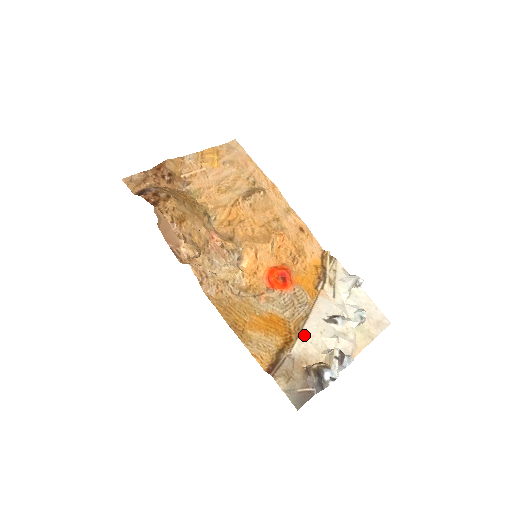
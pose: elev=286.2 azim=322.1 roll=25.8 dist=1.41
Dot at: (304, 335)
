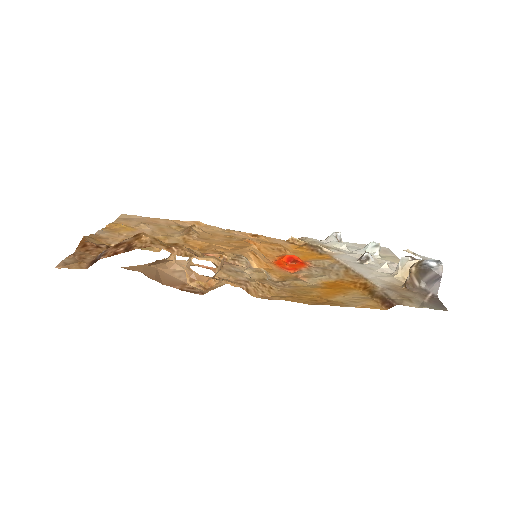
Dot at: (366, 275)
